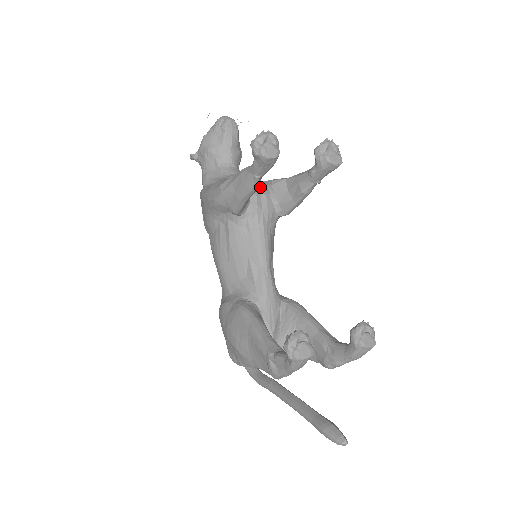
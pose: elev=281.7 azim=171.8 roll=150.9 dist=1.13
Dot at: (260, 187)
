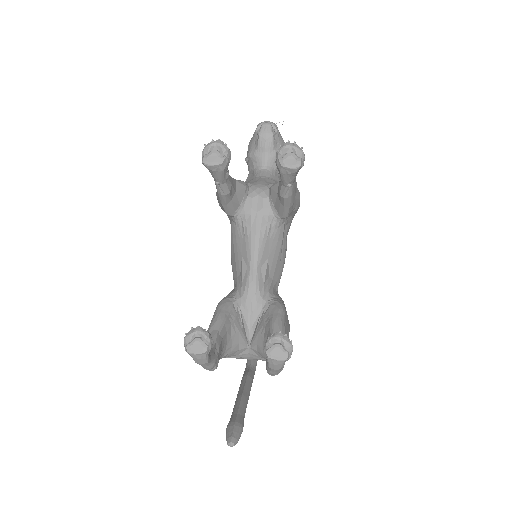
Dot at: (261, 190)
